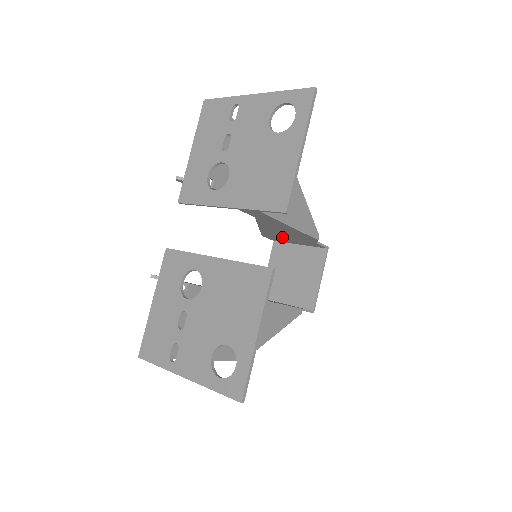
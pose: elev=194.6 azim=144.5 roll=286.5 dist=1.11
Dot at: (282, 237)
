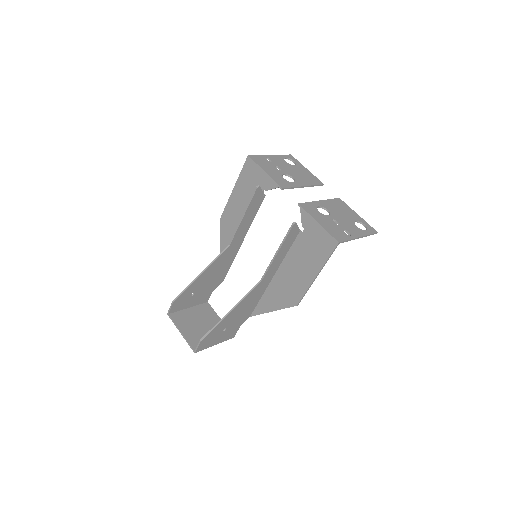
Dot at: (194, 293)
